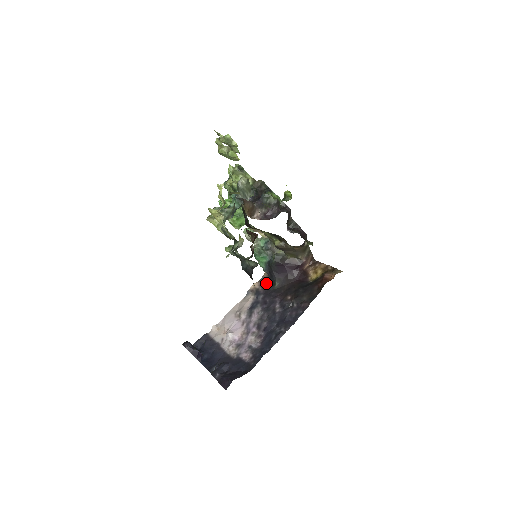
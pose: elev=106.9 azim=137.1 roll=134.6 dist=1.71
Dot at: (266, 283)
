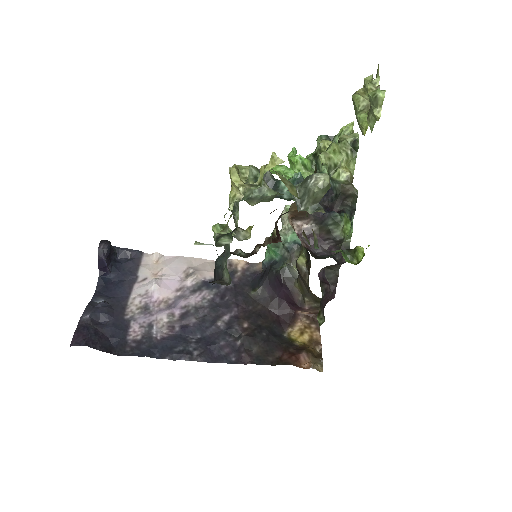
Dot at: (250, 275)
